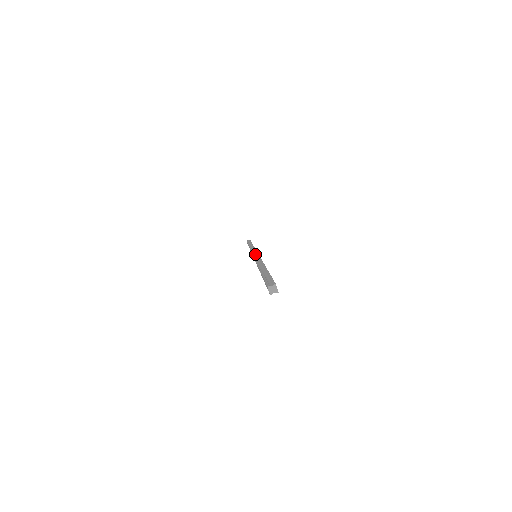
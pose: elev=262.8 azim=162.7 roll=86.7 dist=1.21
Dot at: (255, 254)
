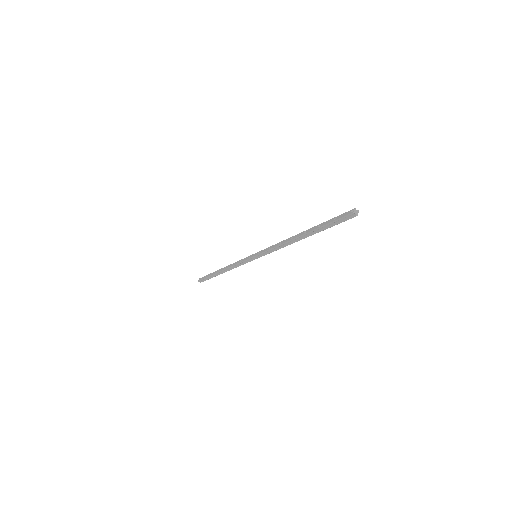
Dot at: occluded
